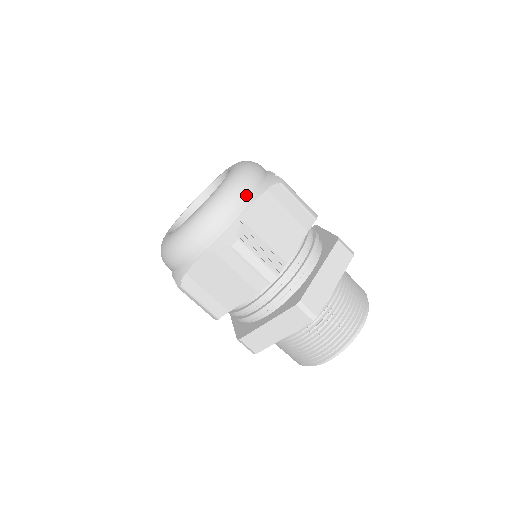
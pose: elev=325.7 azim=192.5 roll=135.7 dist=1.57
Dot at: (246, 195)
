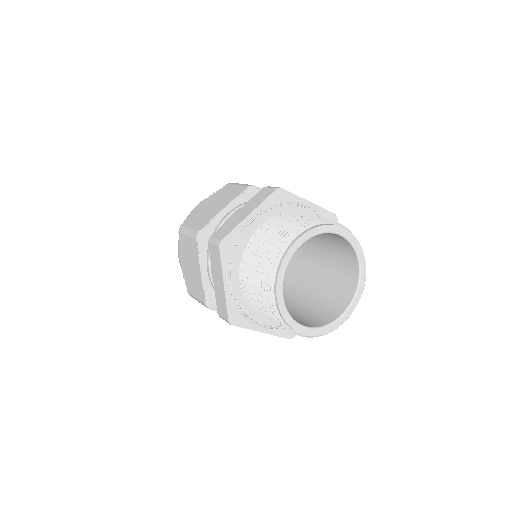
Dot at: (200, 203)
